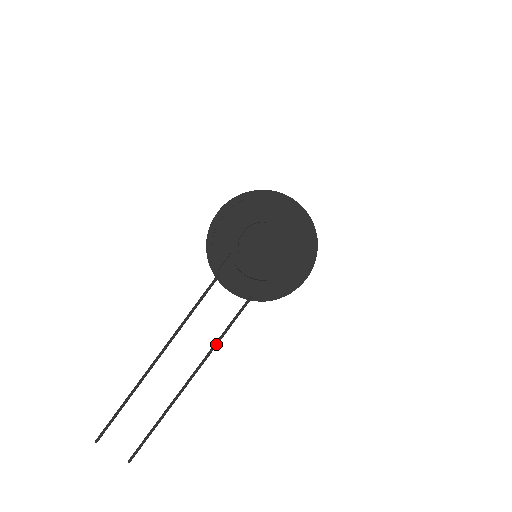
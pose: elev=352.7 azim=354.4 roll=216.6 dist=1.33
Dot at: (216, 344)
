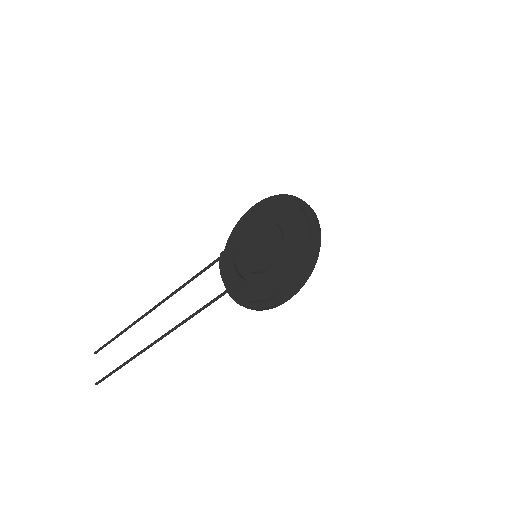
Dot at: (185, 320)
